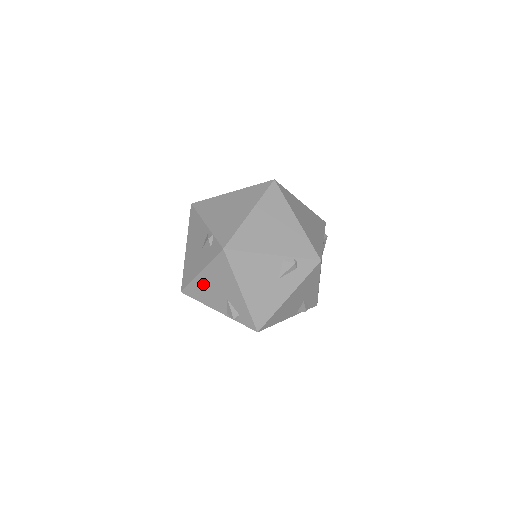
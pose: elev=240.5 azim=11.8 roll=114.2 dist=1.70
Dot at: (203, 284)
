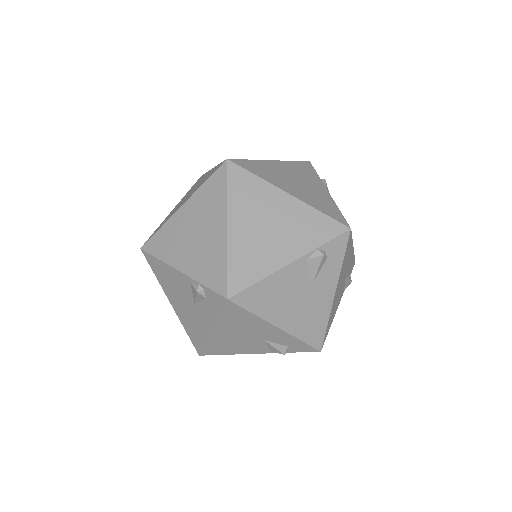
Dot at: occluded
